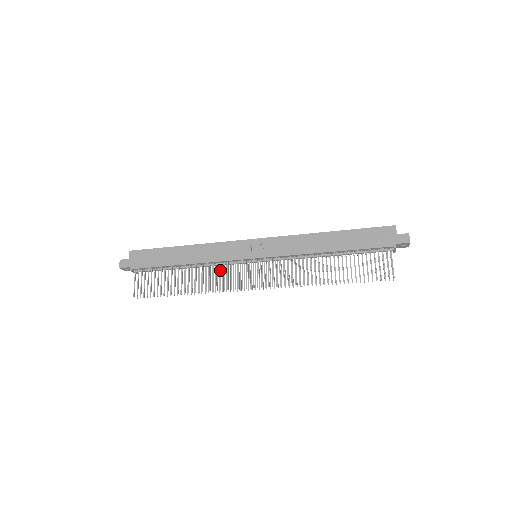
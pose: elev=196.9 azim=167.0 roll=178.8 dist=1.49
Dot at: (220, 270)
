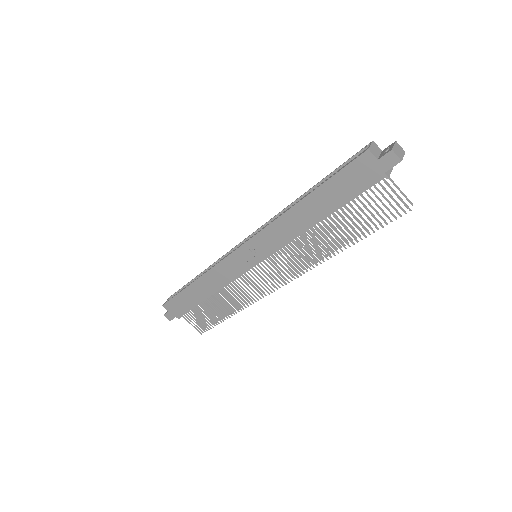
Dot at: occluded
